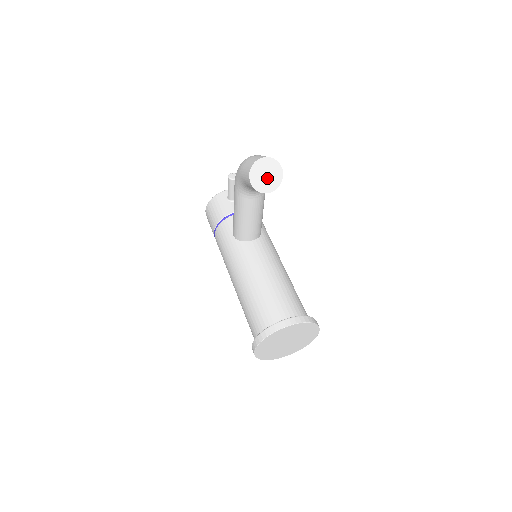
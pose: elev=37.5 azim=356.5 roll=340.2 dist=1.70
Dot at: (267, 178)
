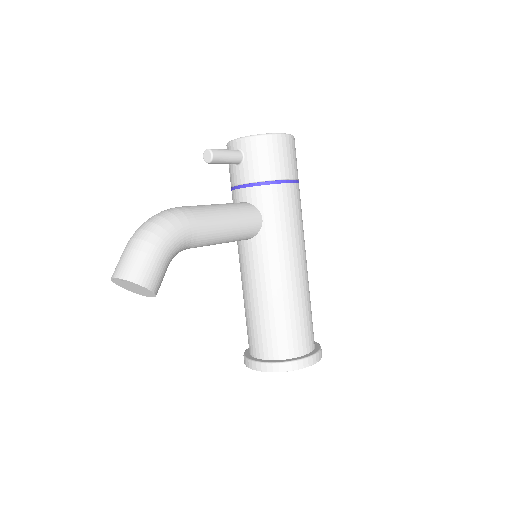
Dot at: (137, 289)
